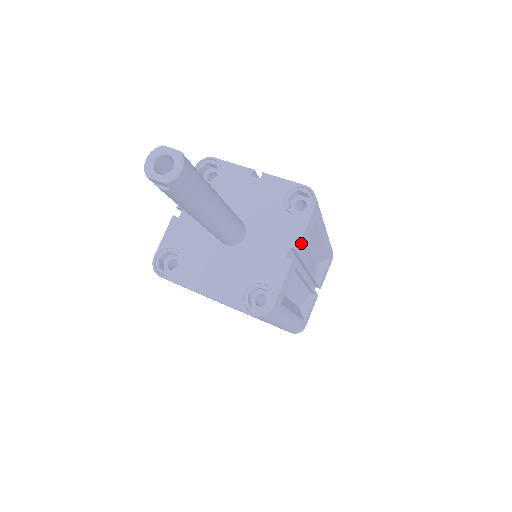
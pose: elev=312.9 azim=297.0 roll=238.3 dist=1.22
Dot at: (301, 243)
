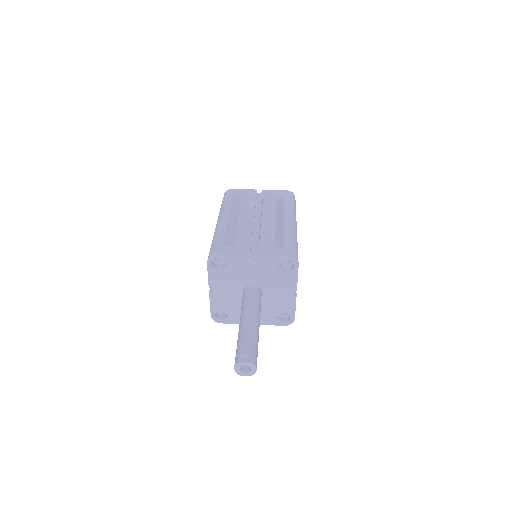
Dot at: occluded
